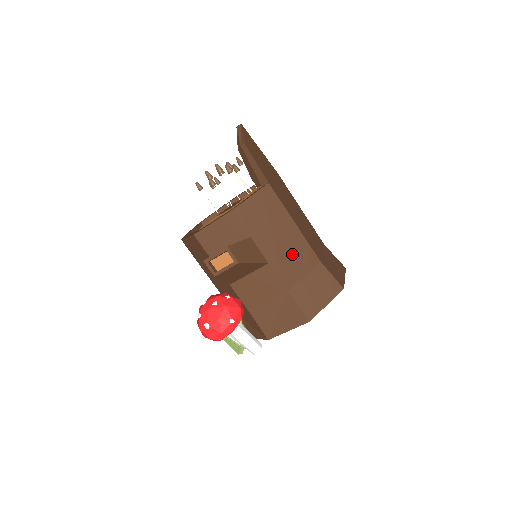
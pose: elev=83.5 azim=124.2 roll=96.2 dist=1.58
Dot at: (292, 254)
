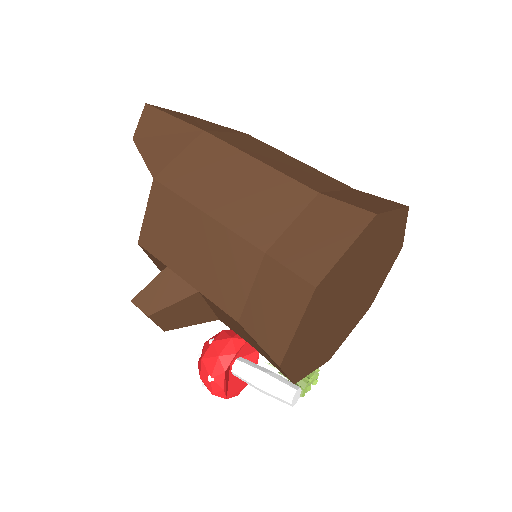
Dot at: (220, 263)
